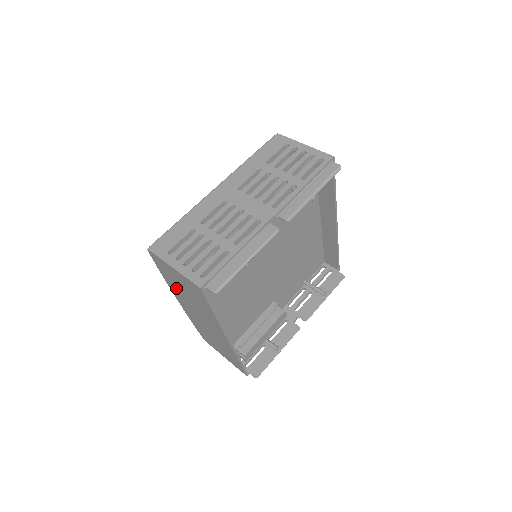
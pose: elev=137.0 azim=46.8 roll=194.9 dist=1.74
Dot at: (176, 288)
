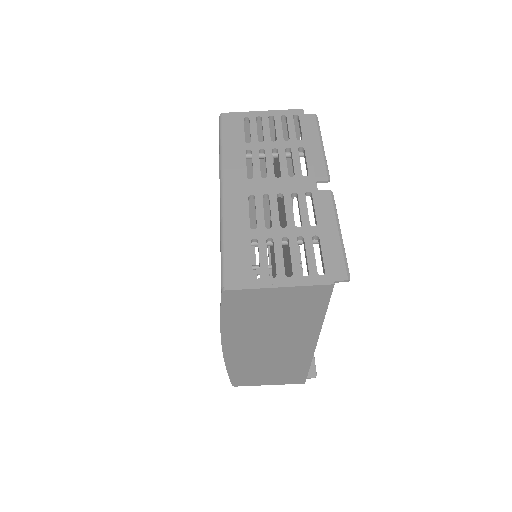
Dot at: (245, 326)
